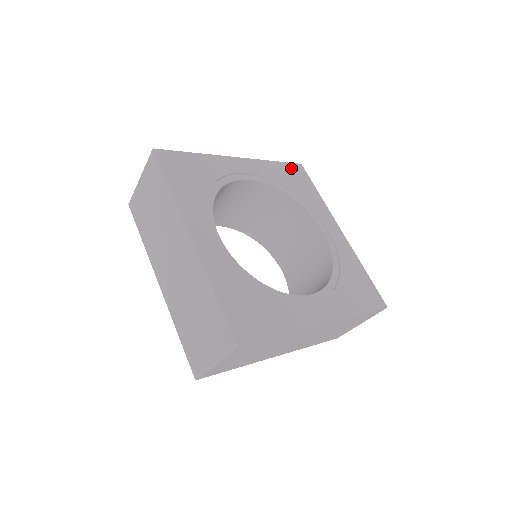
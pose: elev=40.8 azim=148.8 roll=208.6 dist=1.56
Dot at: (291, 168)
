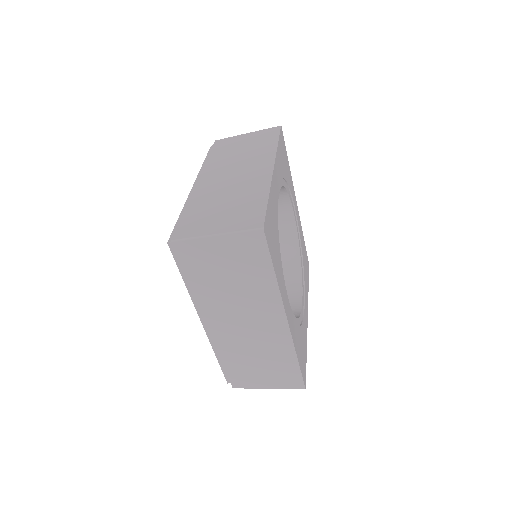
Dot at: (306, 255)
